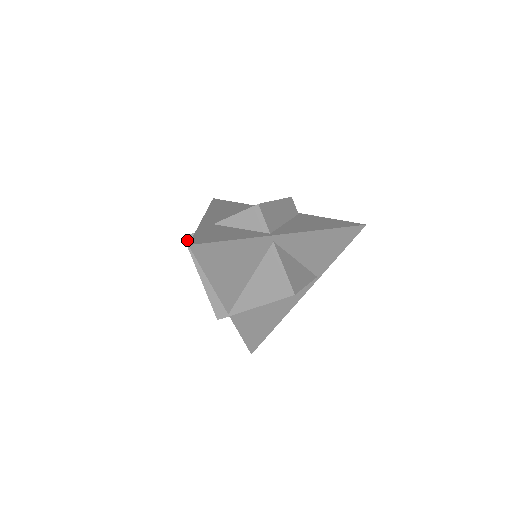
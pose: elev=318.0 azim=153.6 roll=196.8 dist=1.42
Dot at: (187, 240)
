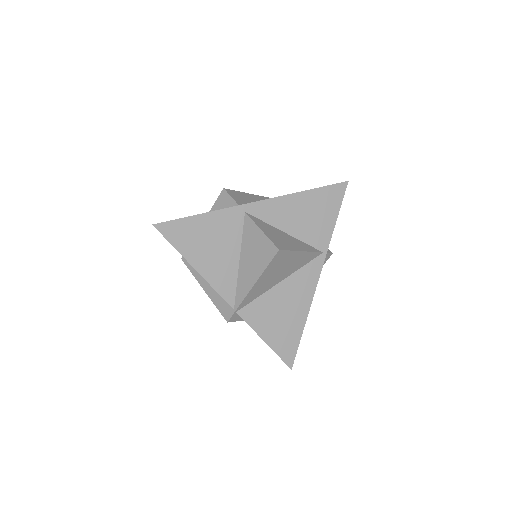
Dot at: (184, 259)
